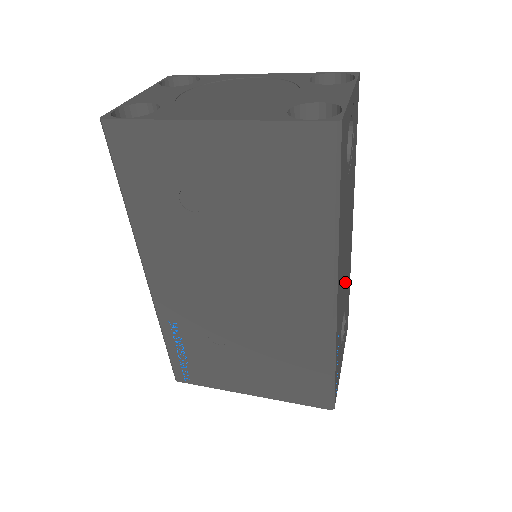
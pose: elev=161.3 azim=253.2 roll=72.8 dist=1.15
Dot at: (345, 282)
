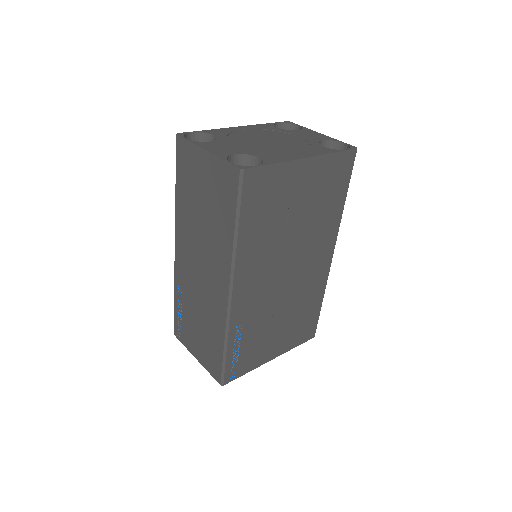
Dot at: occluded
